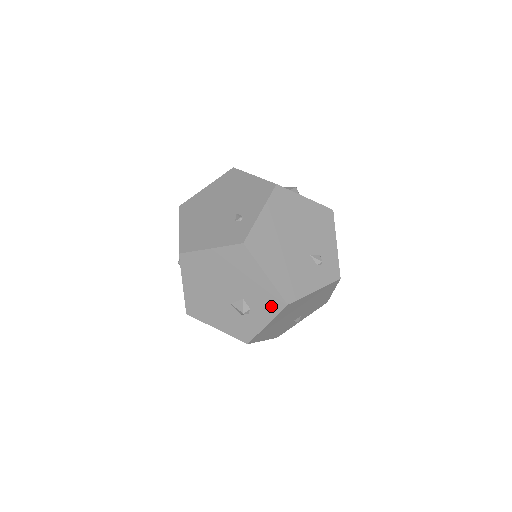
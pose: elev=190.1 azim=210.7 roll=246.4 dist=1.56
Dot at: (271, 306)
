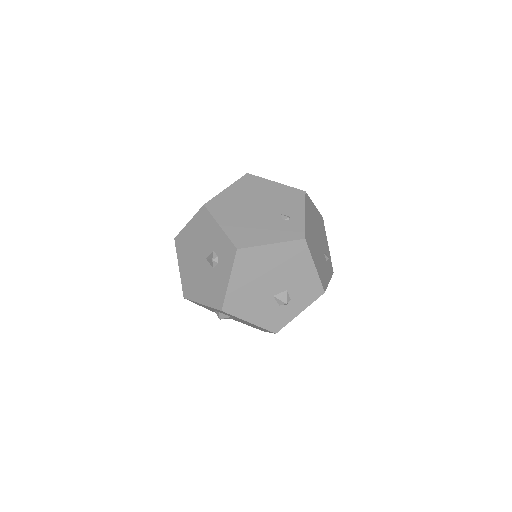
Dot at: (310, 295)
